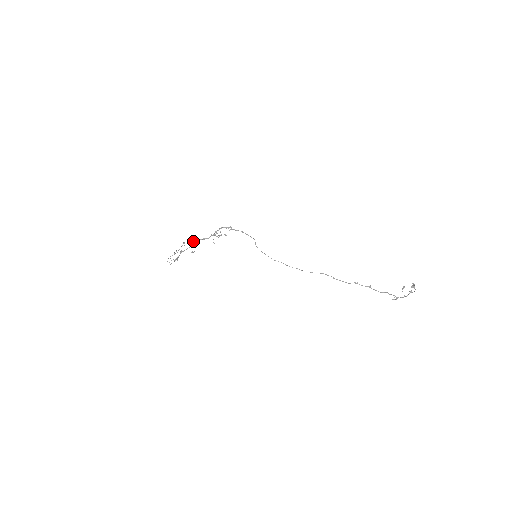
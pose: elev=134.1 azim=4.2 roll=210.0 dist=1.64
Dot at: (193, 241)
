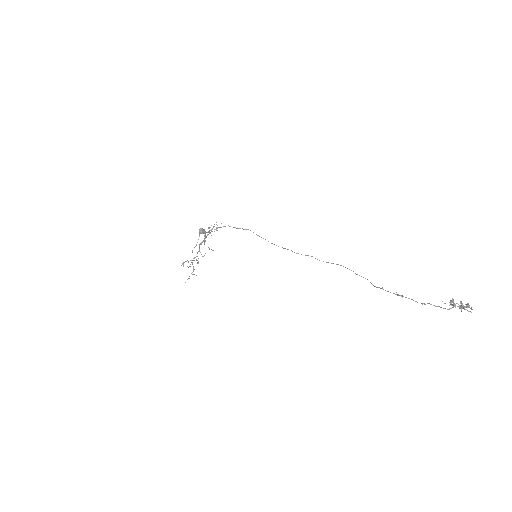
Dot at: (203, 232)
